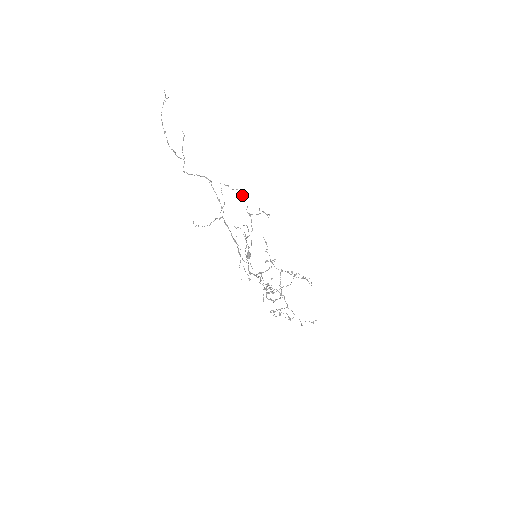
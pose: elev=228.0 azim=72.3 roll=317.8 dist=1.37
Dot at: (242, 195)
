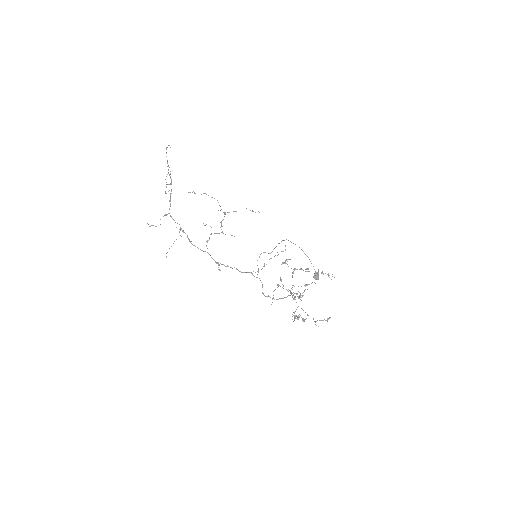
Dot at: (211, 197)
